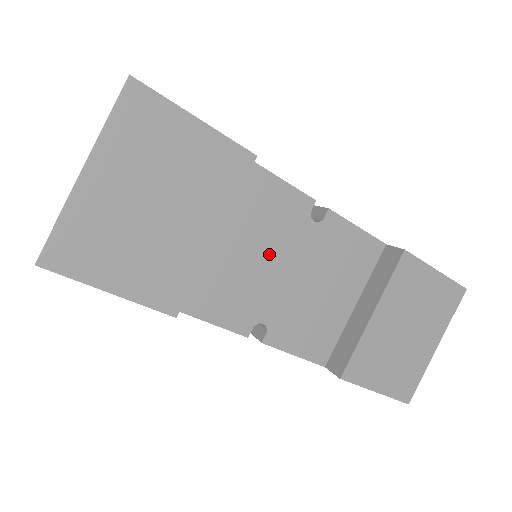
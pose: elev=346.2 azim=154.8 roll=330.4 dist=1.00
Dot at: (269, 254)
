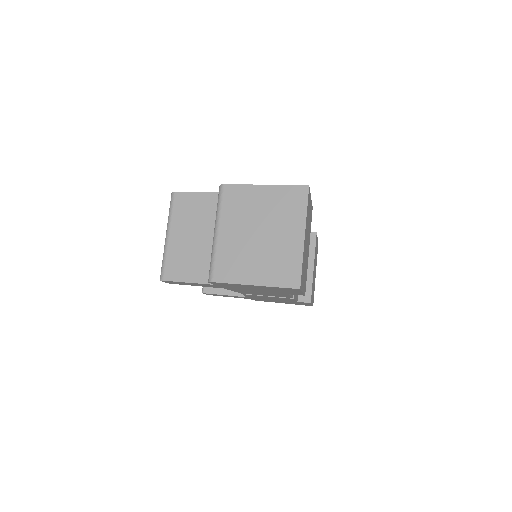
Dot at: occluded
